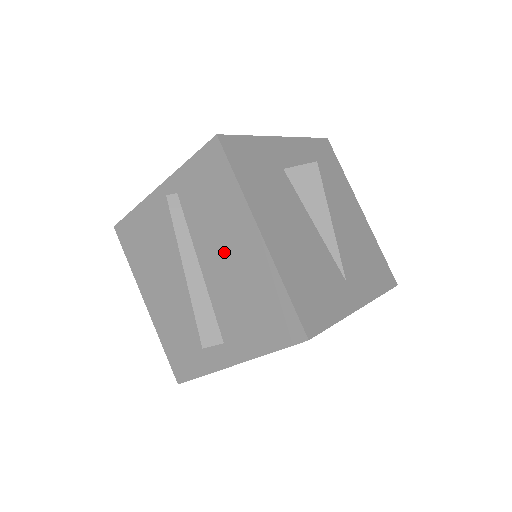
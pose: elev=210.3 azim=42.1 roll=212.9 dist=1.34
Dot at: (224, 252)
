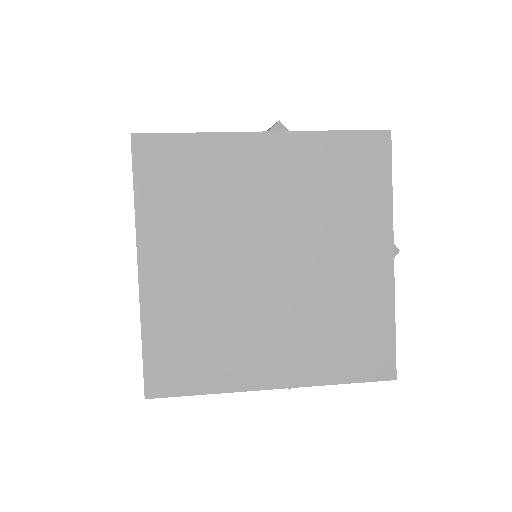
Dot at: occluded
